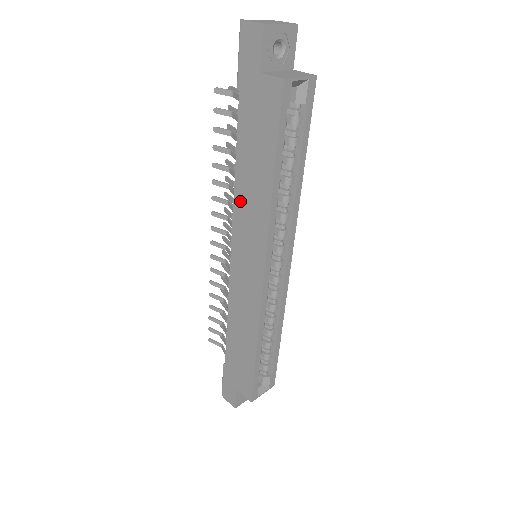
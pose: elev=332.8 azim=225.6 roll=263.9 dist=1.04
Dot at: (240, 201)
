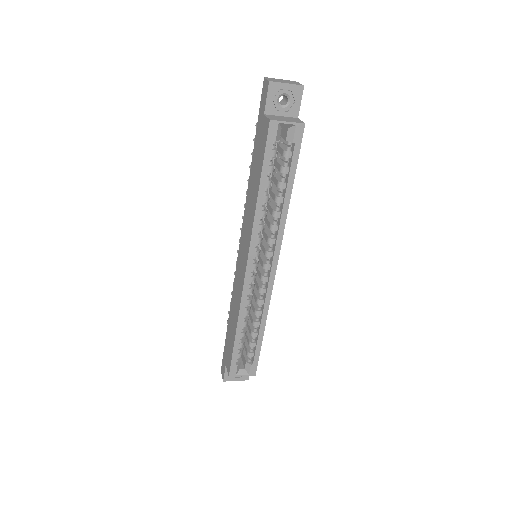
Dot at: (247, 207)
